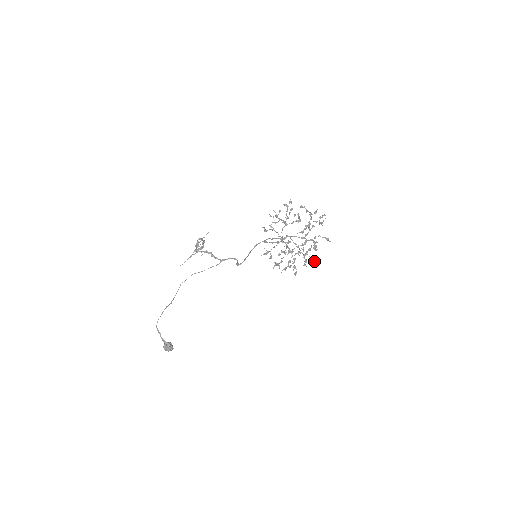
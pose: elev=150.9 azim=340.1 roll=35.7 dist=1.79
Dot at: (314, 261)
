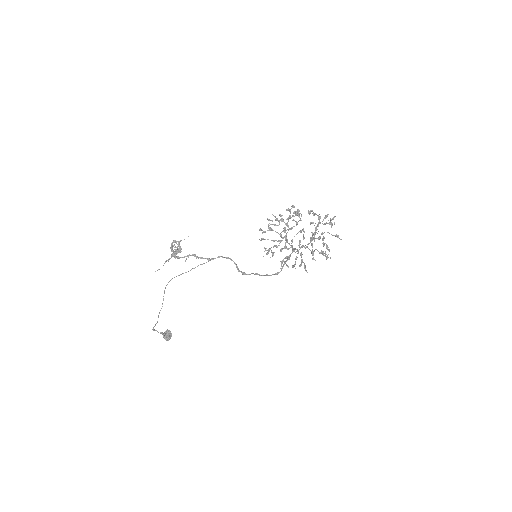
Dot at: (323, 255)
